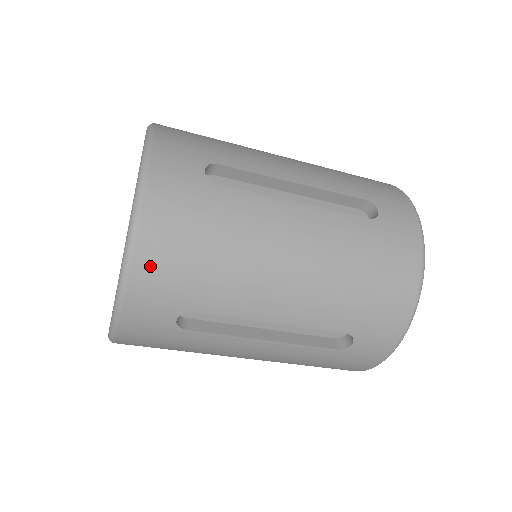
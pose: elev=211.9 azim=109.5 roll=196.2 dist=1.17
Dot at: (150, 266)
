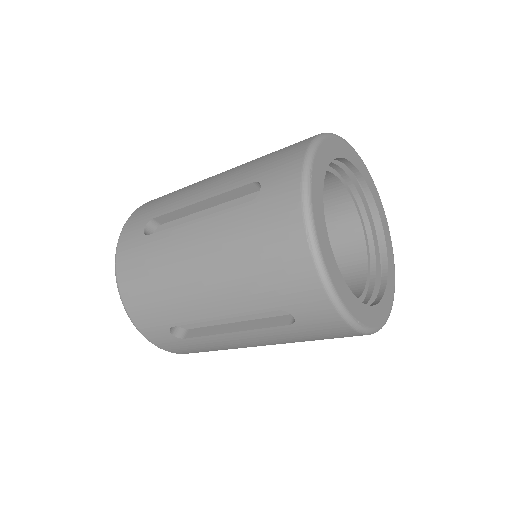
Dot at: (133, 307)
